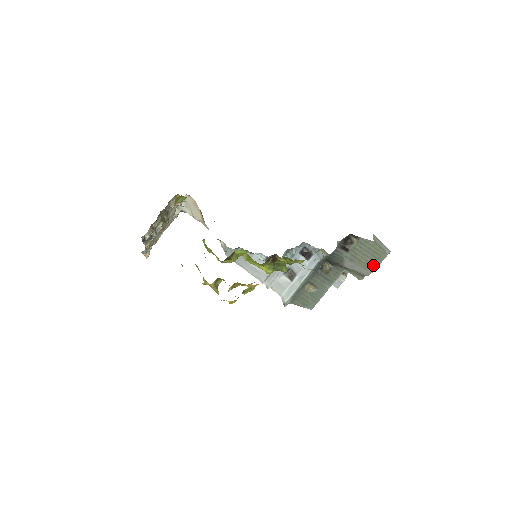
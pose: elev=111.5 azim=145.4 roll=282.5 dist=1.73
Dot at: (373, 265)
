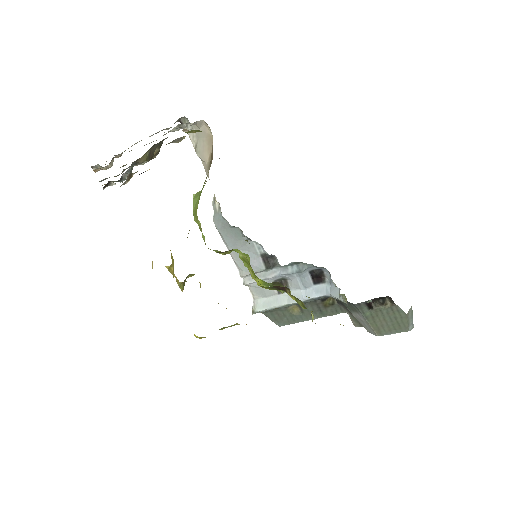
Dot at: (385, 332)
